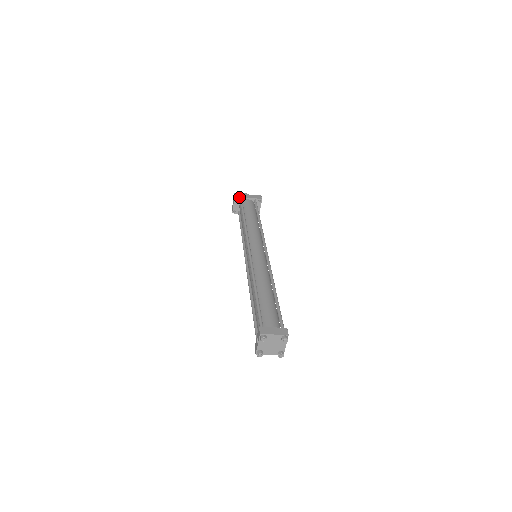
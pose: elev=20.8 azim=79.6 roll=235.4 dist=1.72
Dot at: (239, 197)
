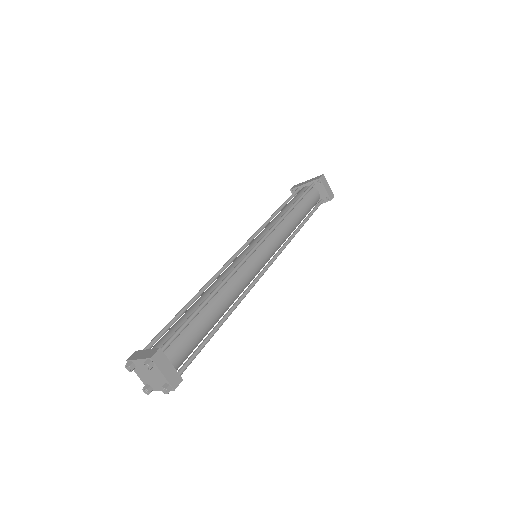
Dot at: (295, 188)
